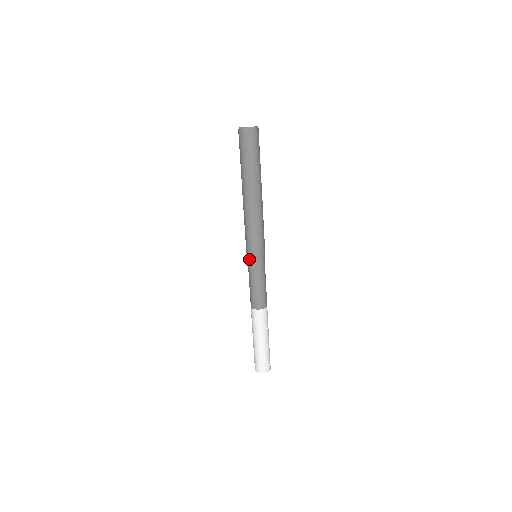
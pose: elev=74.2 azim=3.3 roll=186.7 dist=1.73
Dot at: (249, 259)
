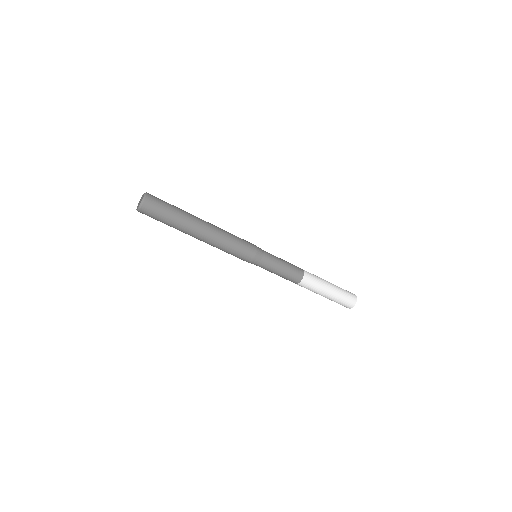
Dot at: (256, 263)
